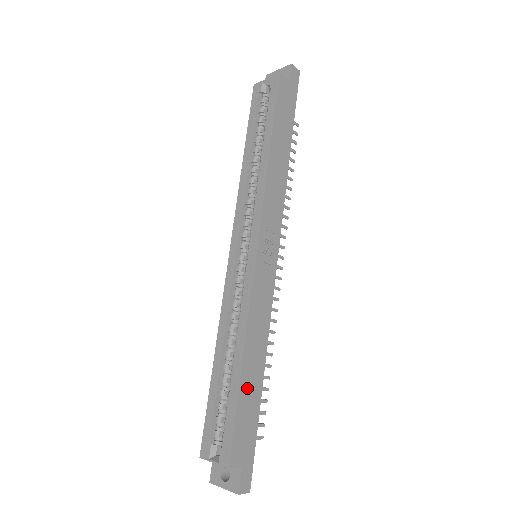
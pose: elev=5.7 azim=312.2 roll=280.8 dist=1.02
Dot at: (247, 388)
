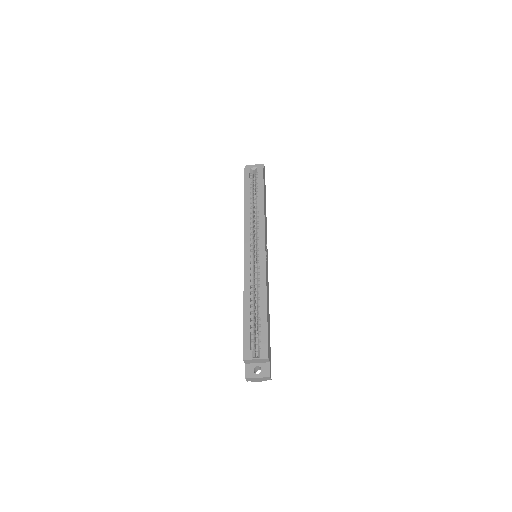
Dot at: (268, 320)
